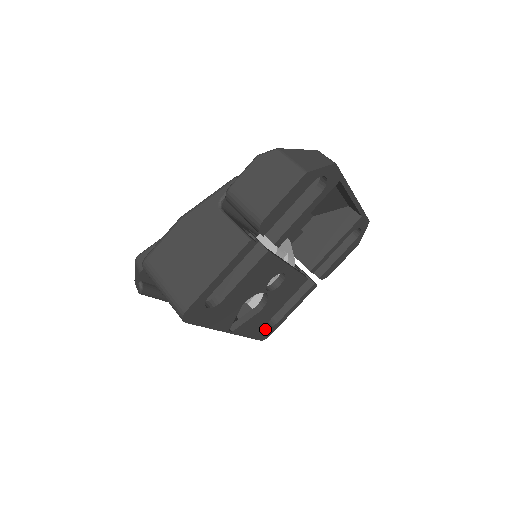
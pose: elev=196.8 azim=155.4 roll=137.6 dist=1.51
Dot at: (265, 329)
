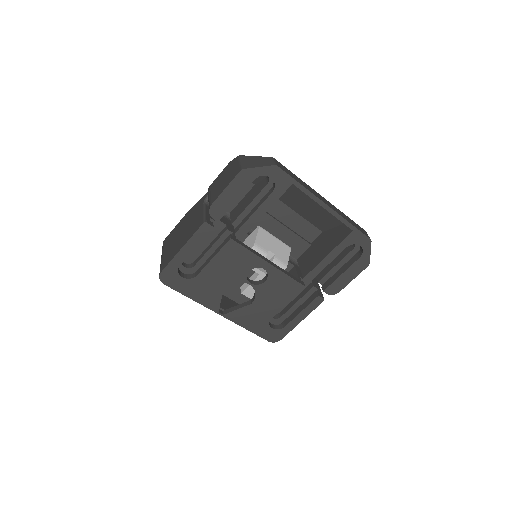
Dot at: (269, 329)
